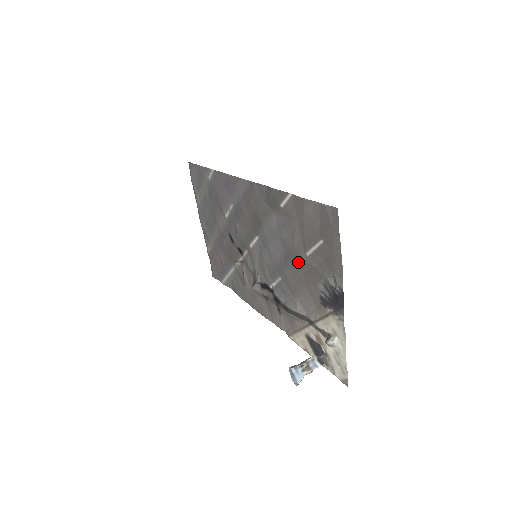
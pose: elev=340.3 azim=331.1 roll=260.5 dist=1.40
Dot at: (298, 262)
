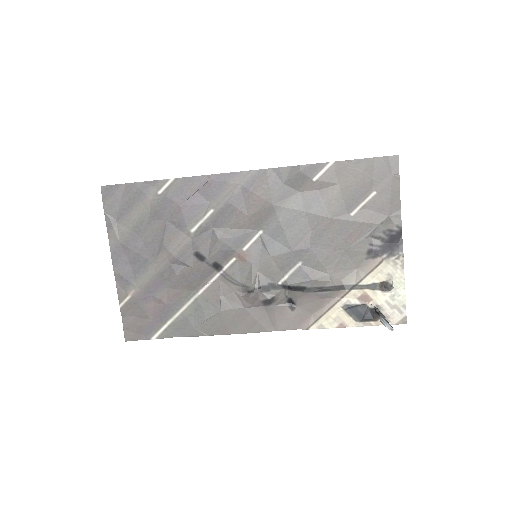
Dot at: (337, 229)
